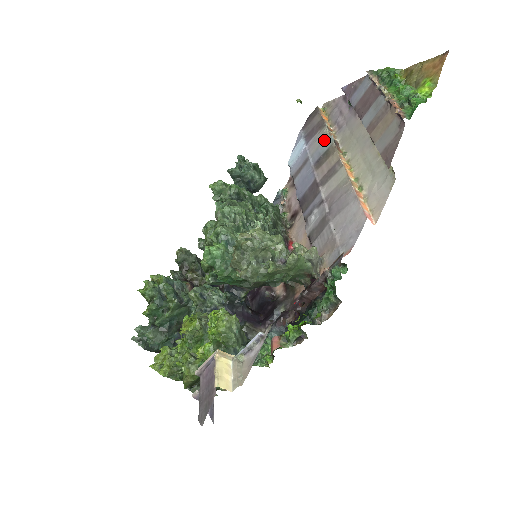
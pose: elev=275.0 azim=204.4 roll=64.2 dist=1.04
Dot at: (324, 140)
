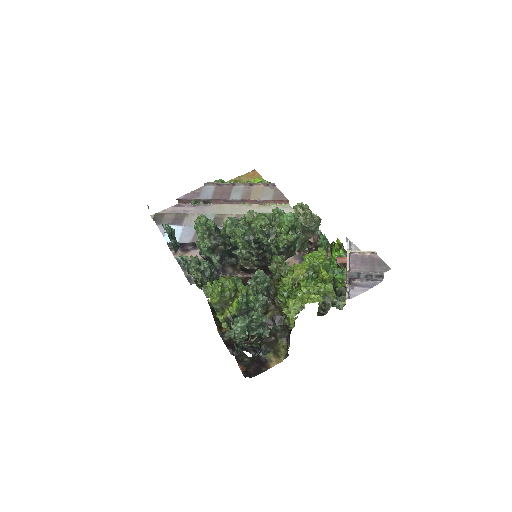
Dot at: occluded
